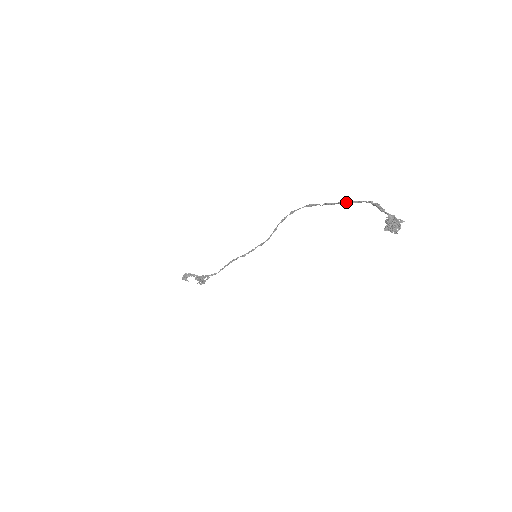
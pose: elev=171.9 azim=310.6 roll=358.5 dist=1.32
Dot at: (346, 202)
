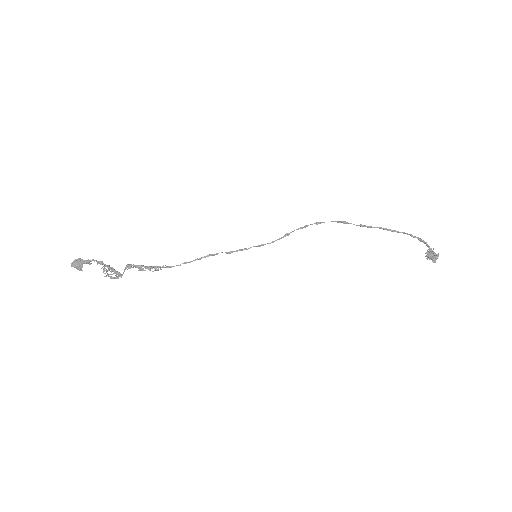
Dot at: (388, 229)
